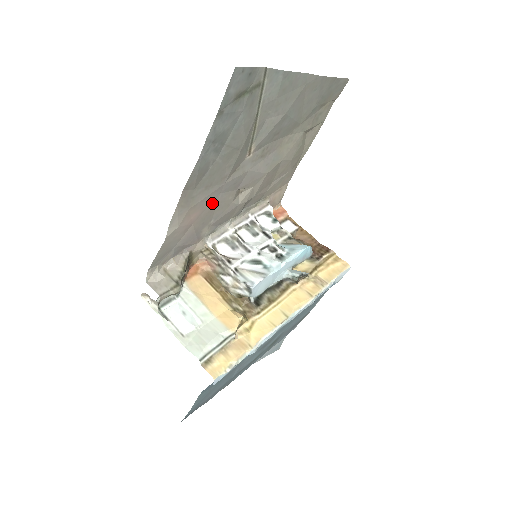
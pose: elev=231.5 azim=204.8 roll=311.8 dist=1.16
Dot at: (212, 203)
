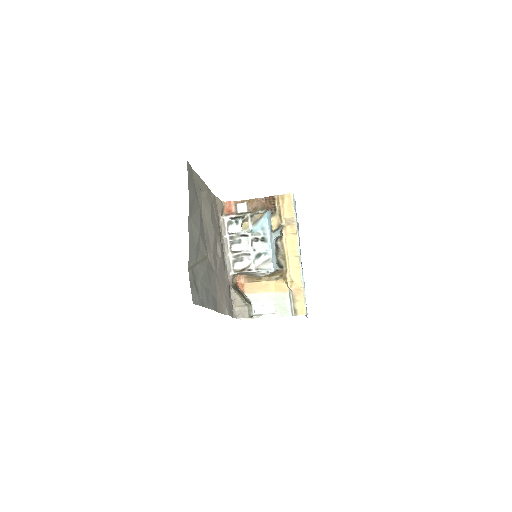
Dot at: (219, 279)
